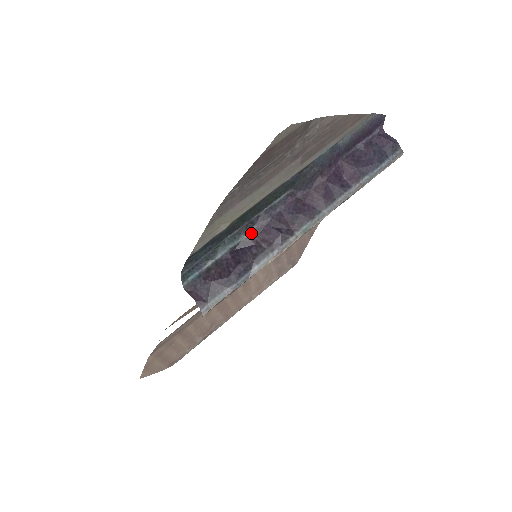
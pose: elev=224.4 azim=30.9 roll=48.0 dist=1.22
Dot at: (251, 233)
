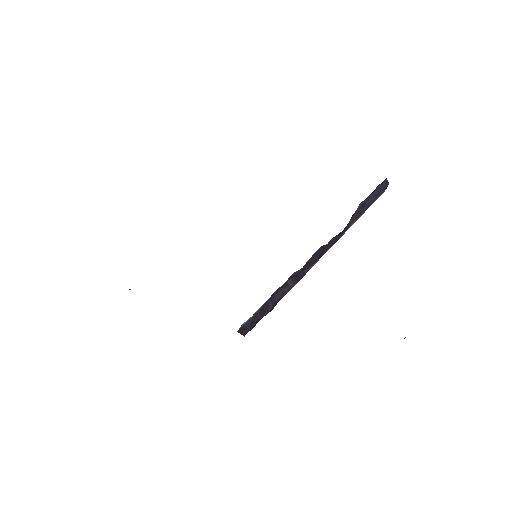
Dot at: (287, 281)
